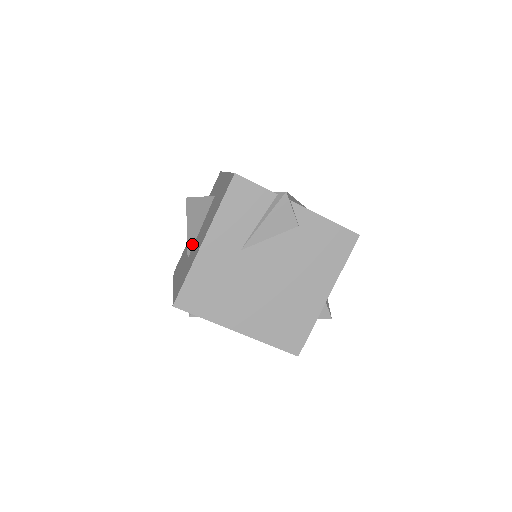
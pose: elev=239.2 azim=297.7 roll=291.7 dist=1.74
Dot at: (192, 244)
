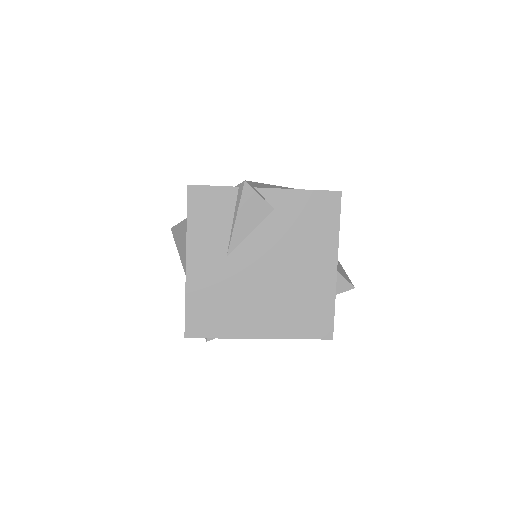
Dot at: occluded
